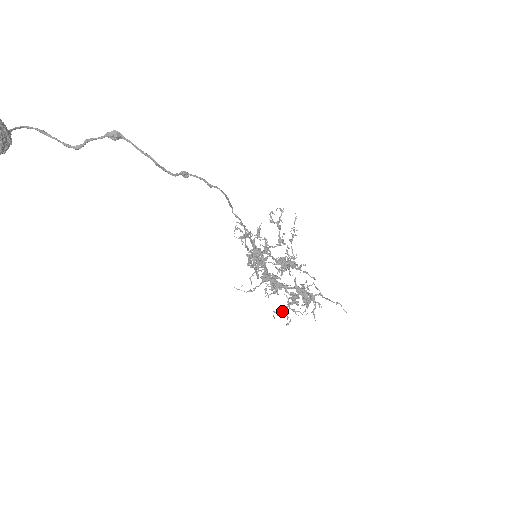
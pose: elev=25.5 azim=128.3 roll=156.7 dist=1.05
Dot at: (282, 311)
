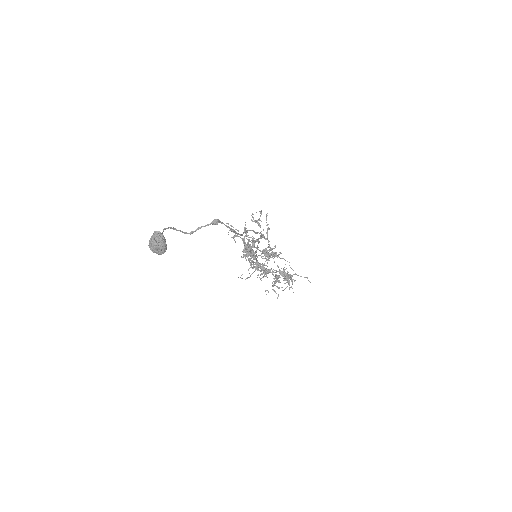
Dot at: (272, 289)
